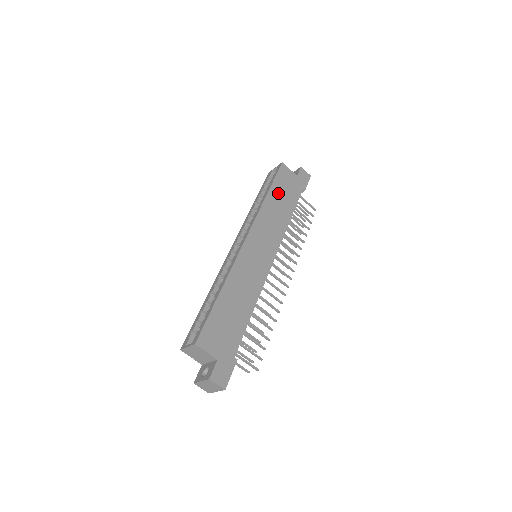
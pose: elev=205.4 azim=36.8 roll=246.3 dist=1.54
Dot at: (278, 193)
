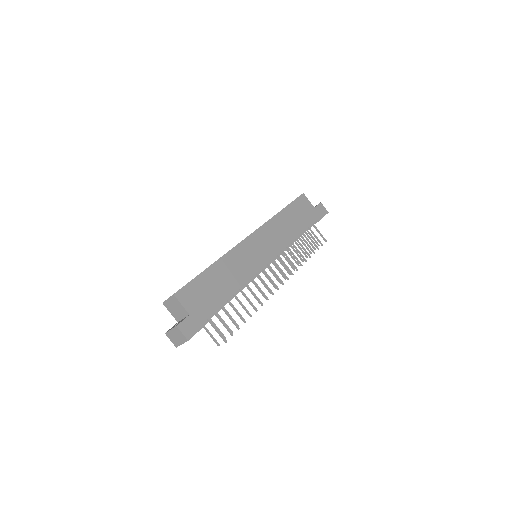
Dot at: (291, 214)
